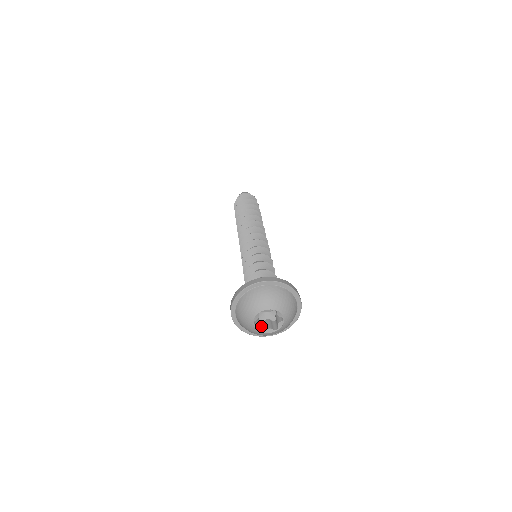
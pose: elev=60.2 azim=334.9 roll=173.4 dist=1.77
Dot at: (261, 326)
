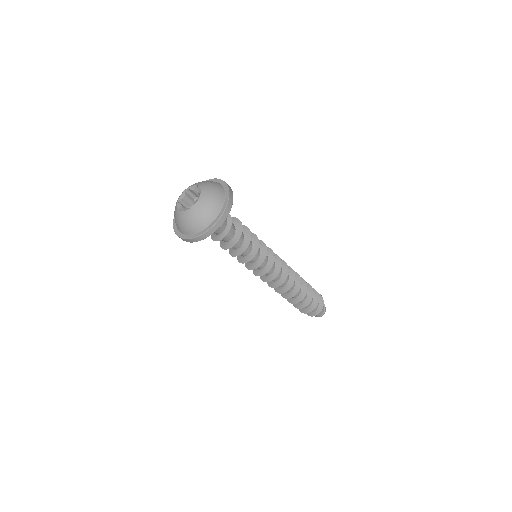
Dot at: occluded
